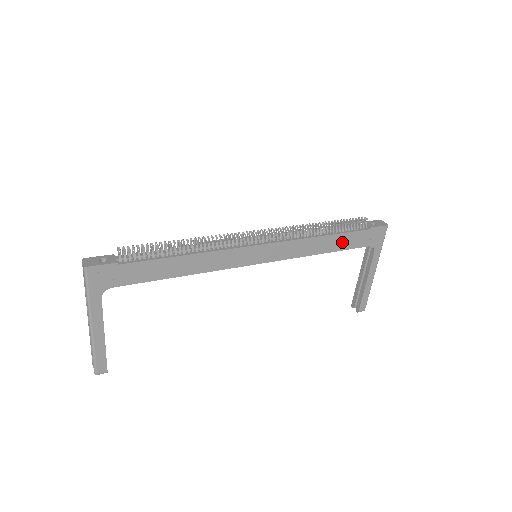
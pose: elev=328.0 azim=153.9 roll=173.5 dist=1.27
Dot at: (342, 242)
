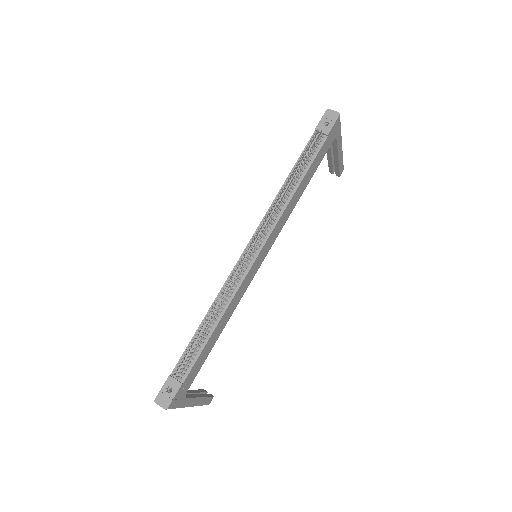
Dot at: (311, 171)
